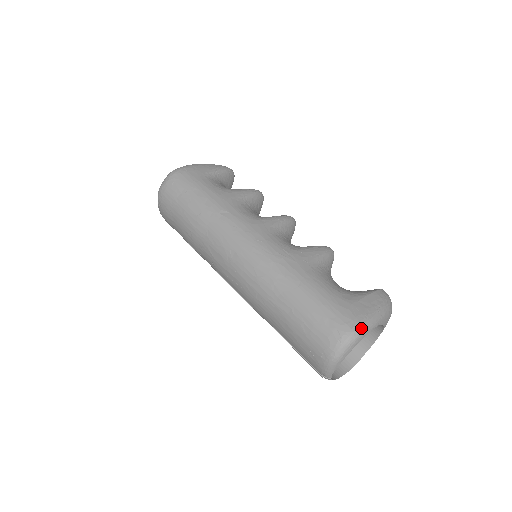
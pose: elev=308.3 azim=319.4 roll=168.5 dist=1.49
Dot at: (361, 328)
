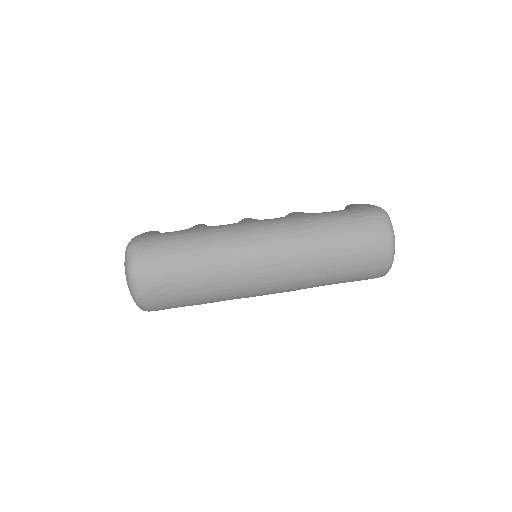
Dot at: occluded
